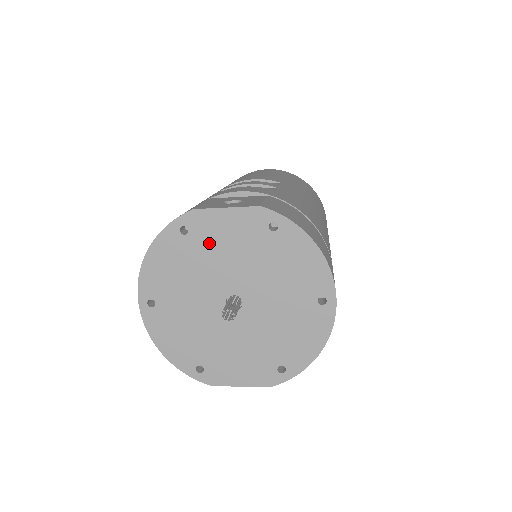
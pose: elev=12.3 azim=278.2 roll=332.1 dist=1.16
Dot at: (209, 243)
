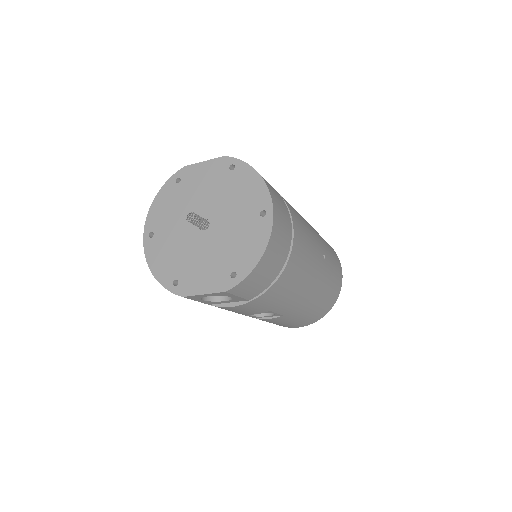
Dot at: (192, 186)
